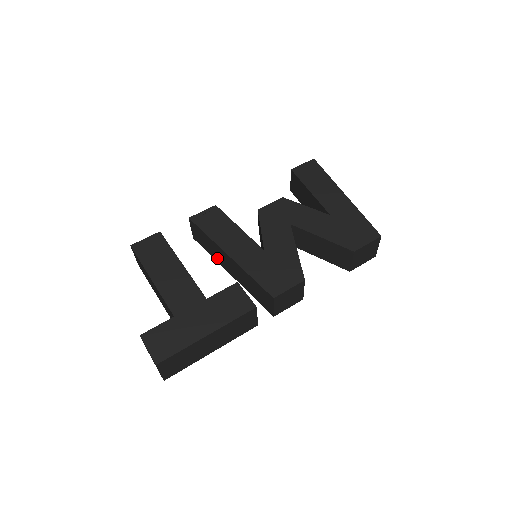
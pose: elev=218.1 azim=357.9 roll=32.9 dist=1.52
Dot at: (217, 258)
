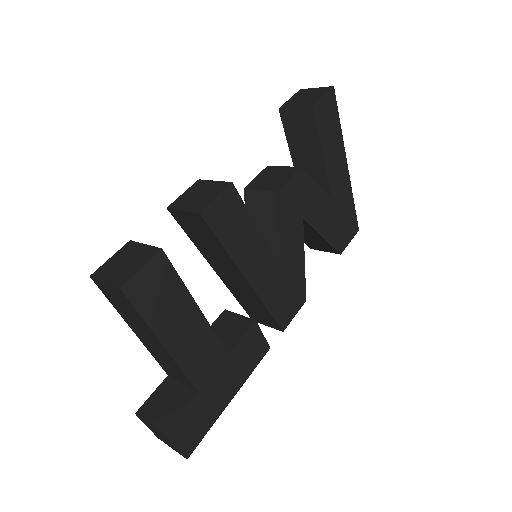
Dot at: (208, 255)
